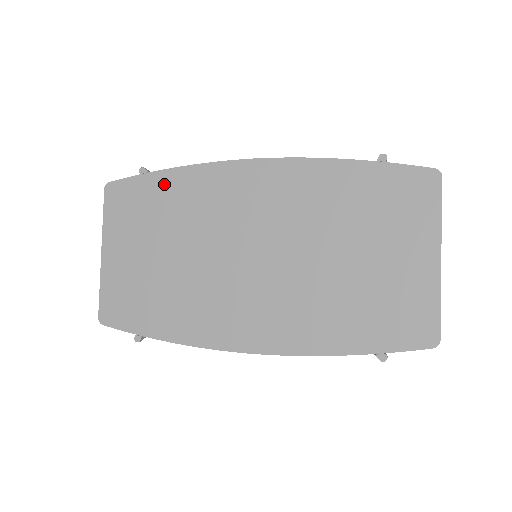
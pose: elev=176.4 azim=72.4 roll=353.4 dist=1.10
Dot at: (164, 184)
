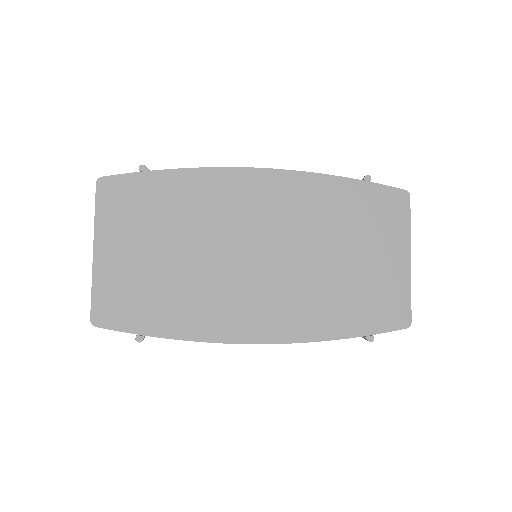
Dot at: (168, 184)
